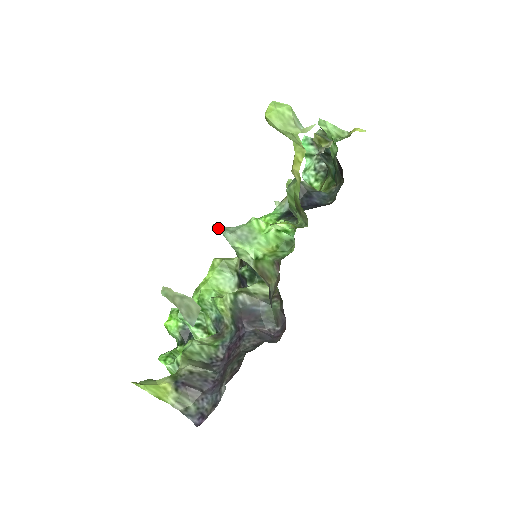
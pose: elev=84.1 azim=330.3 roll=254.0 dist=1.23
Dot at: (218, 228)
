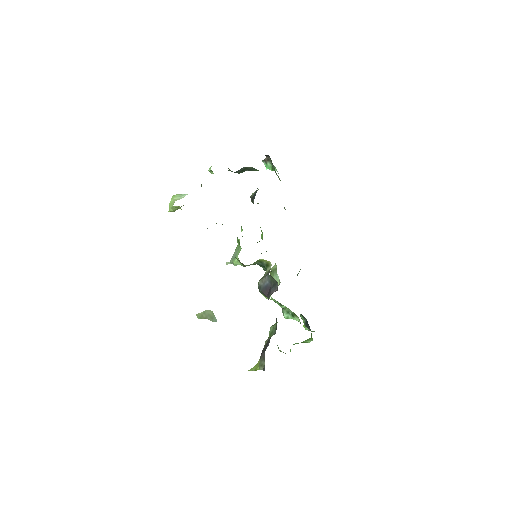
Dot at: (229, 263)
